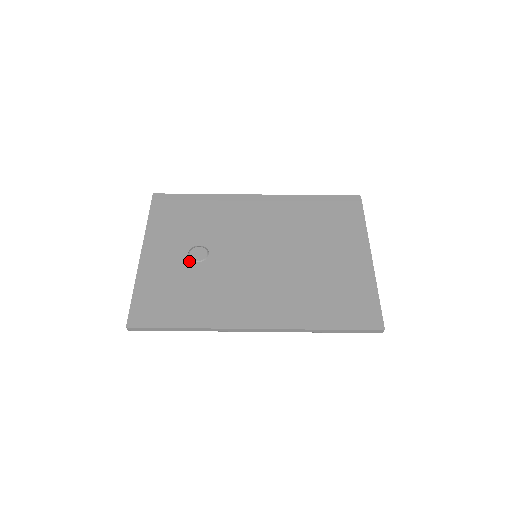
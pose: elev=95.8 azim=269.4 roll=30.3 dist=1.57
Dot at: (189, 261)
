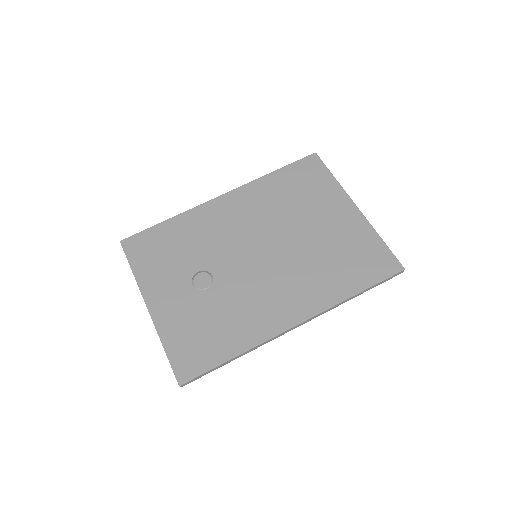
Dot at: (198, 292)
